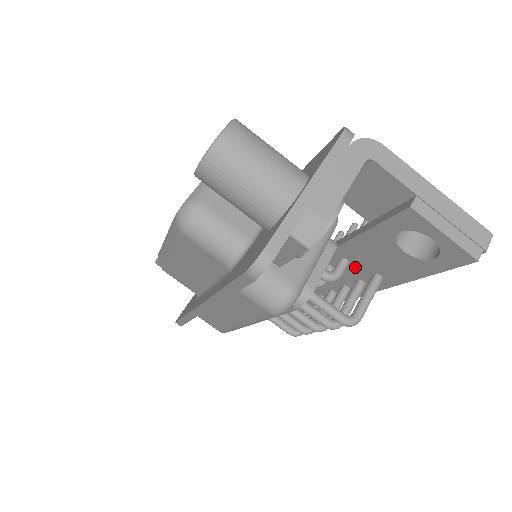
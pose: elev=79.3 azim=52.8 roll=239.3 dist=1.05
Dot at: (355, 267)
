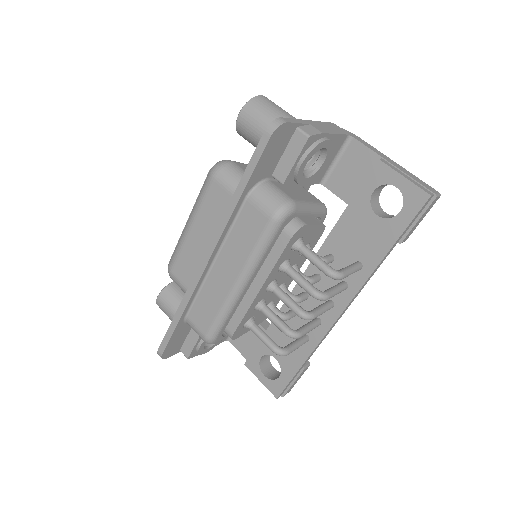
Dot at: (339, 263)
